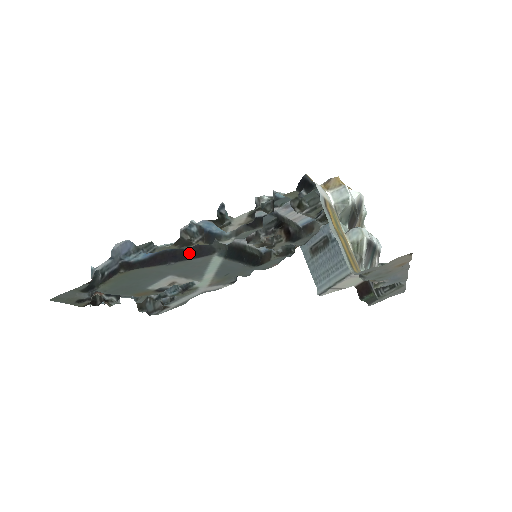
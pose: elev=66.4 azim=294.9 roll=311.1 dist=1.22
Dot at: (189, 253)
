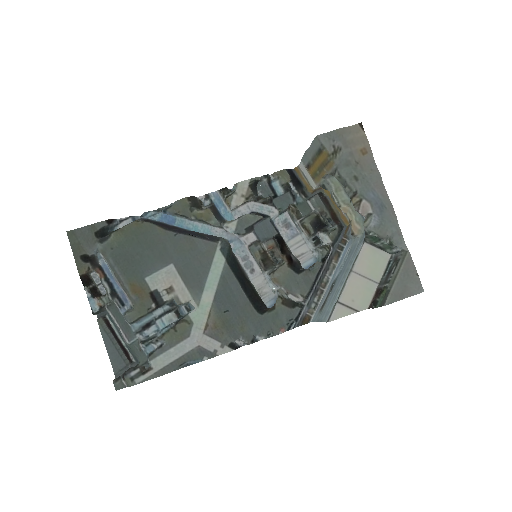
Dot at: (196, 234)
